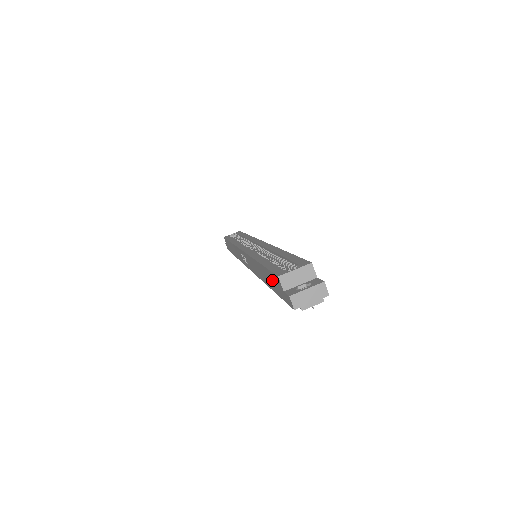
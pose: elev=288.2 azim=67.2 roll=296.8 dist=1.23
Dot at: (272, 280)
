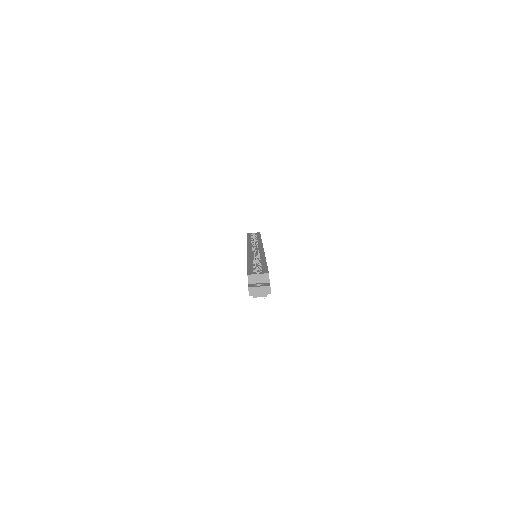
Dot at: occluded
